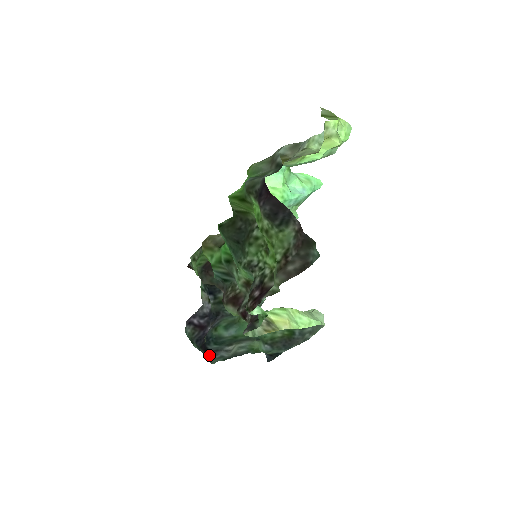
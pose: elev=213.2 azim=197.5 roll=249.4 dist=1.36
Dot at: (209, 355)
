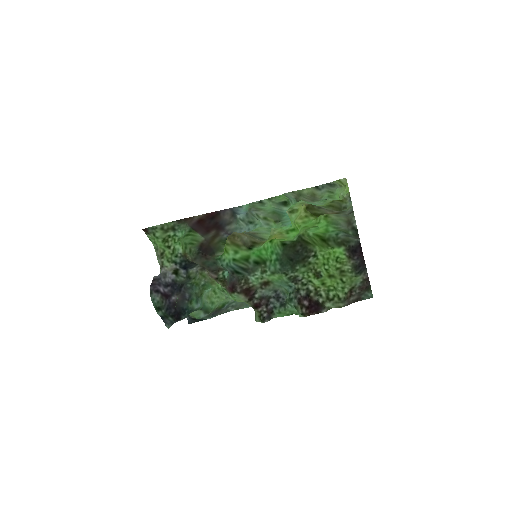
Dot at: (175, 322)
